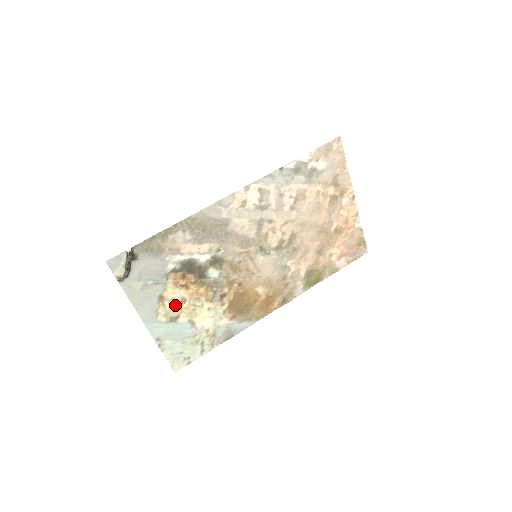
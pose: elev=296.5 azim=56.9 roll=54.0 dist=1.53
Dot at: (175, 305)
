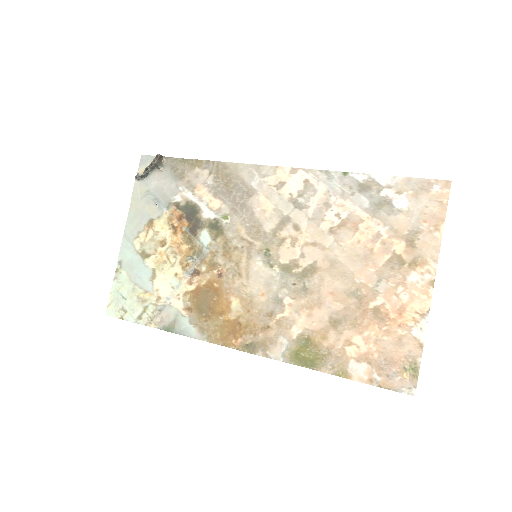
Dot at: (155, 241)
